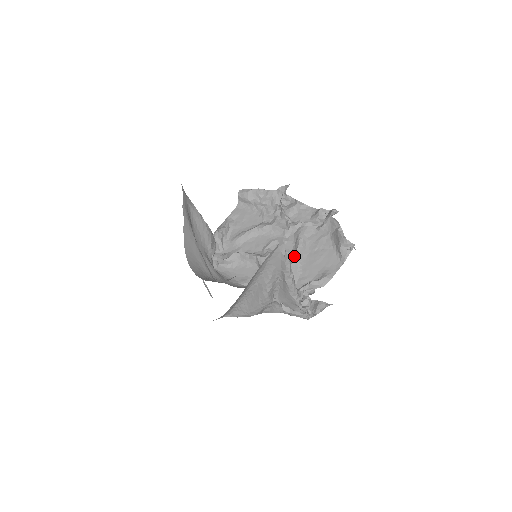
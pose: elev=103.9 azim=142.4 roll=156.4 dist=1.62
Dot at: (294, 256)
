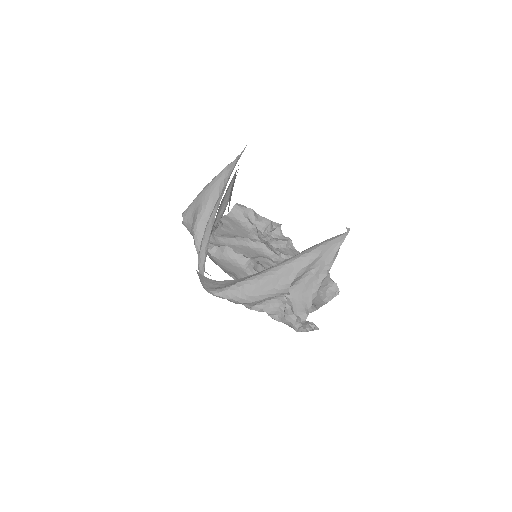
Dot at: occluded
